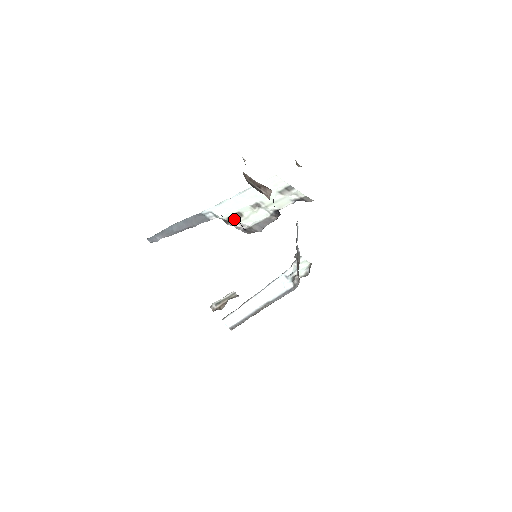
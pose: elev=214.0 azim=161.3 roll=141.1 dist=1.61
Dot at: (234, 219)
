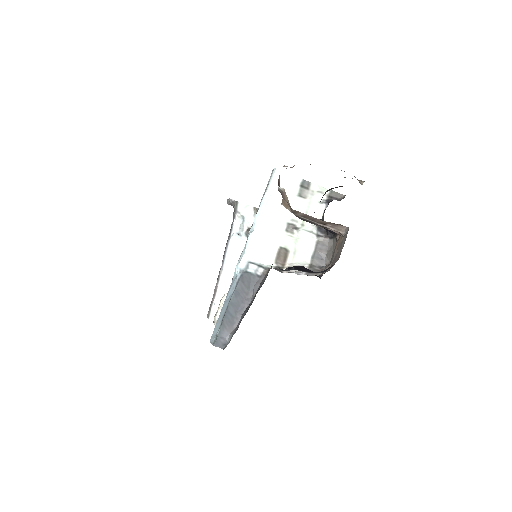
Dot at: (283, 260)
